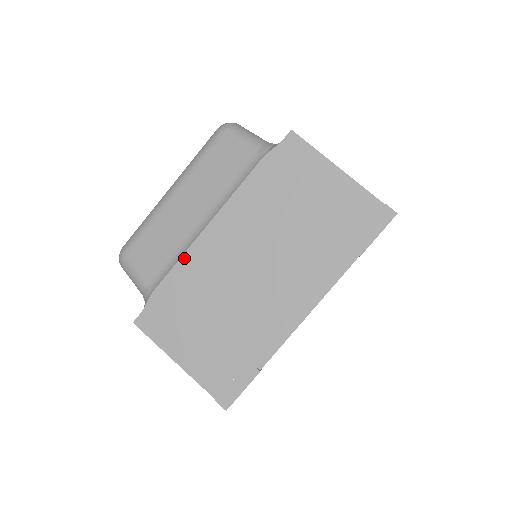
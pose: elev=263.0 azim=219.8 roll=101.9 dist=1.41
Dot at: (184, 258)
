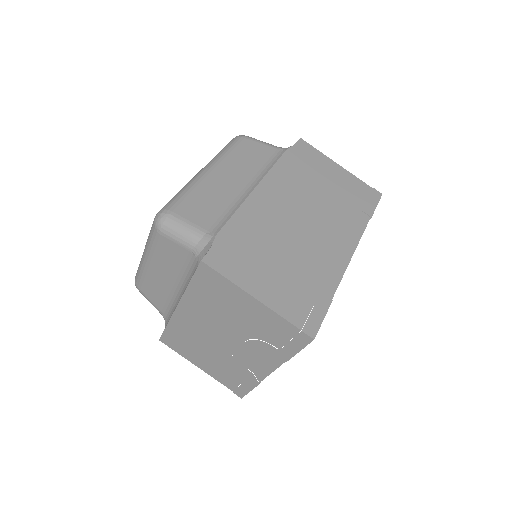
Dot at: (242, 208)
